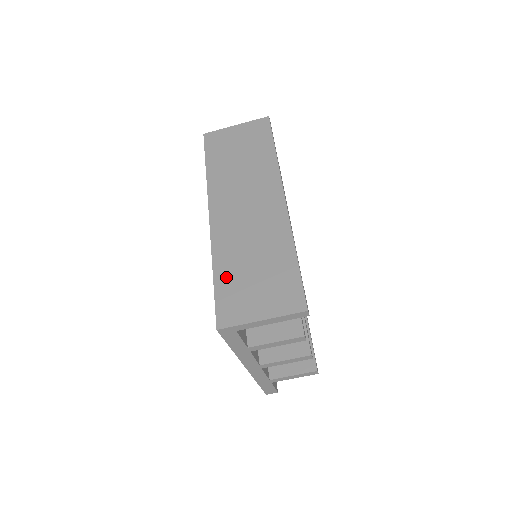
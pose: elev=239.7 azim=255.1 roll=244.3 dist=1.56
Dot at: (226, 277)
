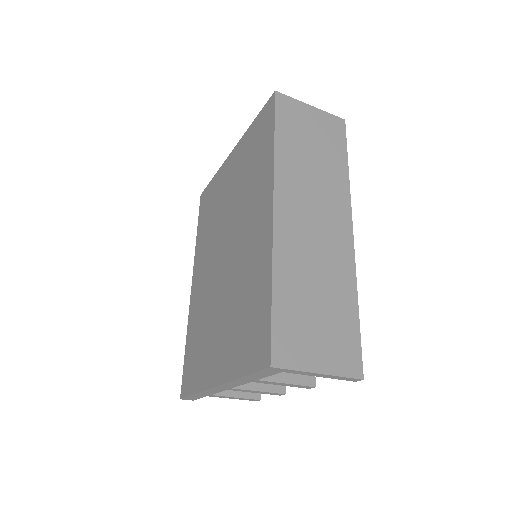
Dot at: (287, 300)
